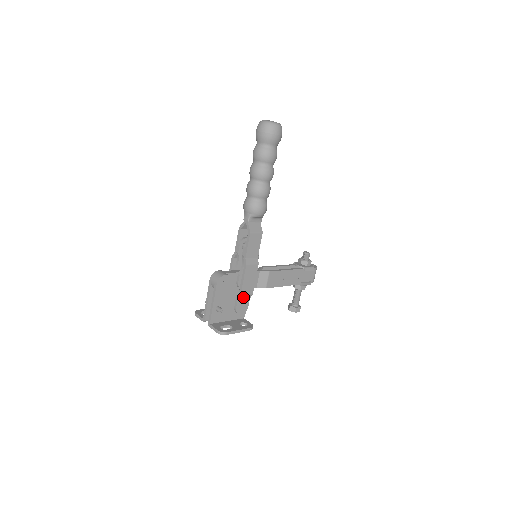
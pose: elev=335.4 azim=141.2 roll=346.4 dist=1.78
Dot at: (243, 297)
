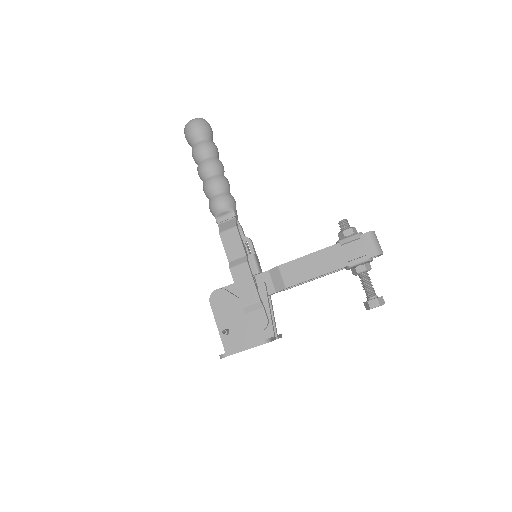
Dot at: (250, 308)
